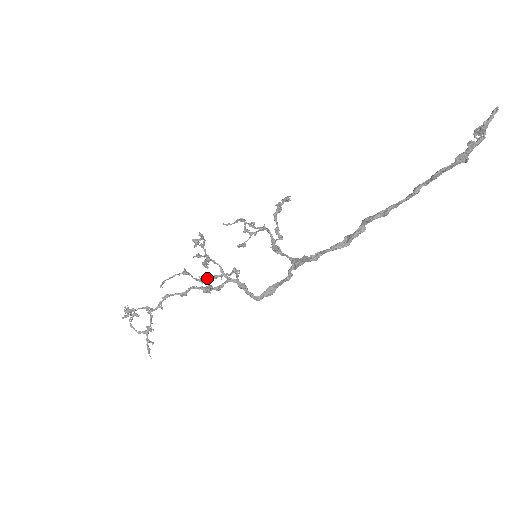
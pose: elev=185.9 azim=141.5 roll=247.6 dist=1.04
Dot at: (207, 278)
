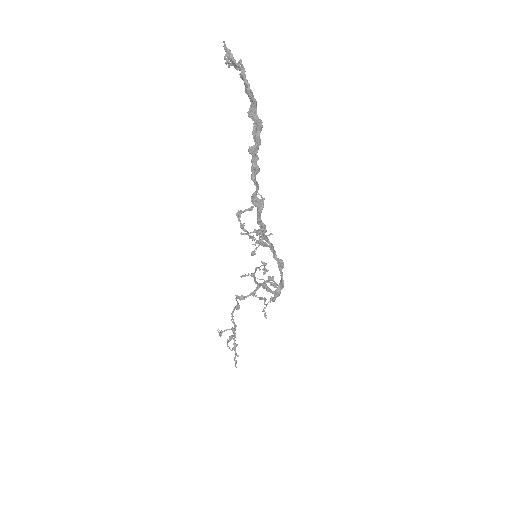
Dot at: (275, 296)
